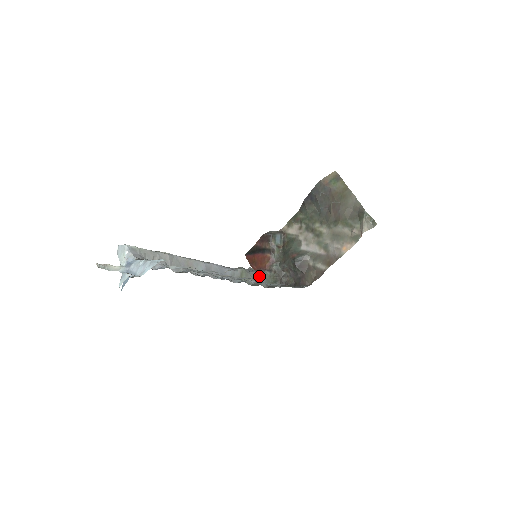
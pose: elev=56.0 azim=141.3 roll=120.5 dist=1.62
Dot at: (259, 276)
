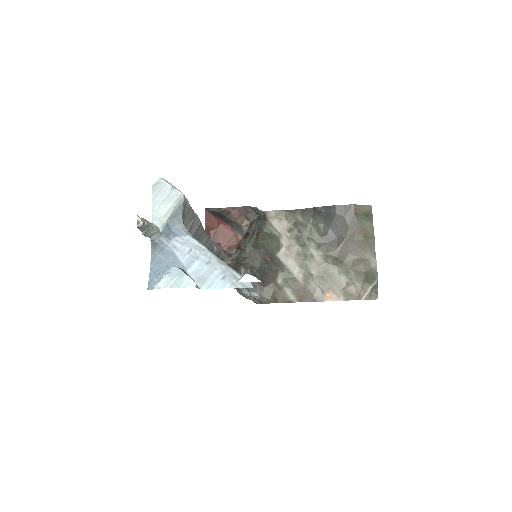
Dot at: occluded
